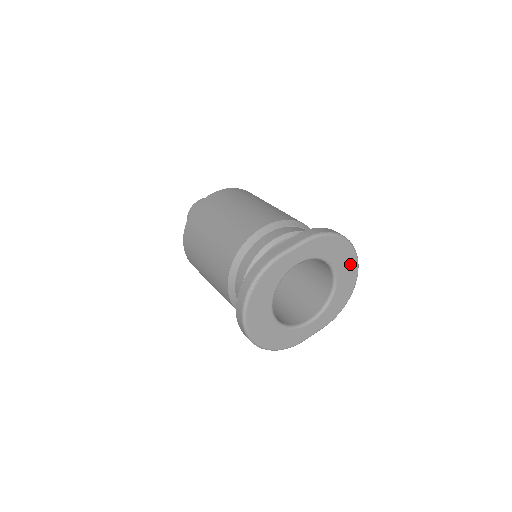
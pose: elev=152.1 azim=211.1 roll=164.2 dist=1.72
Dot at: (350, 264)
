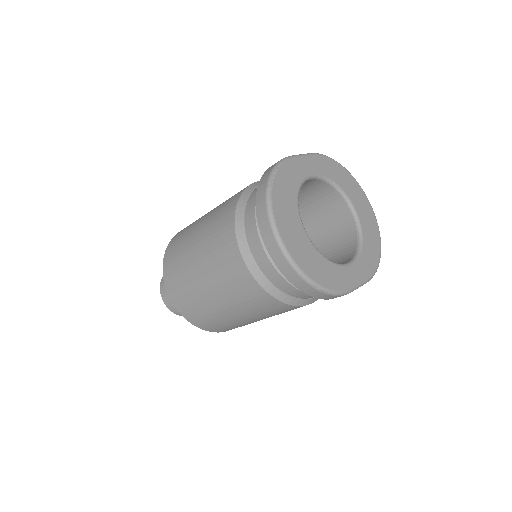
Dot at: (365, 205)
